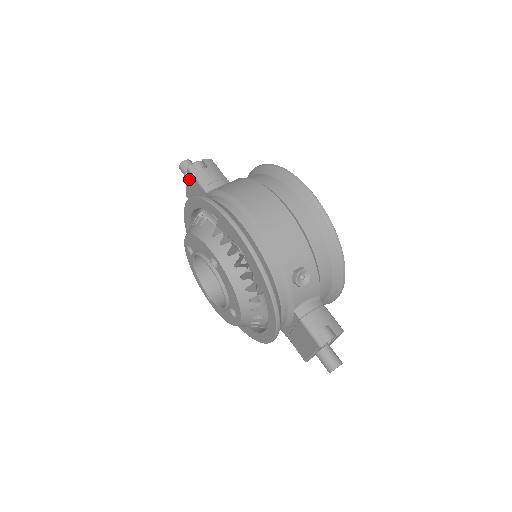
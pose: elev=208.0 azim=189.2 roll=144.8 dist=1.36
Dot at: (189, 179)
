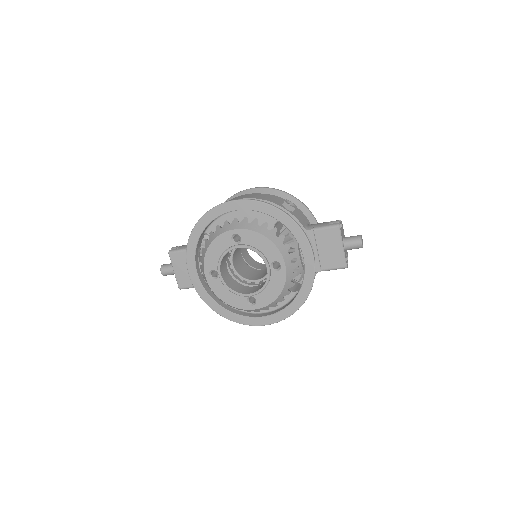
Dot at: (175, 262)
